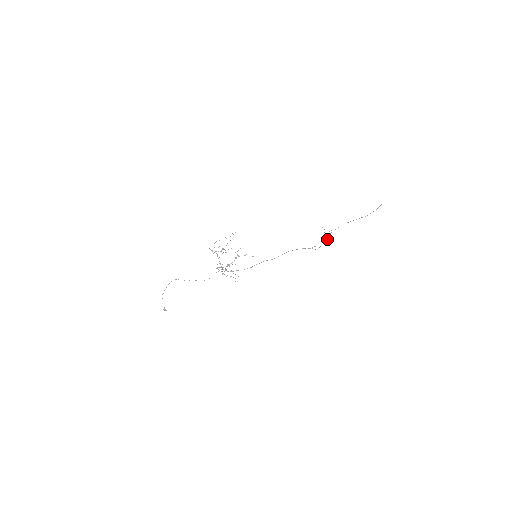
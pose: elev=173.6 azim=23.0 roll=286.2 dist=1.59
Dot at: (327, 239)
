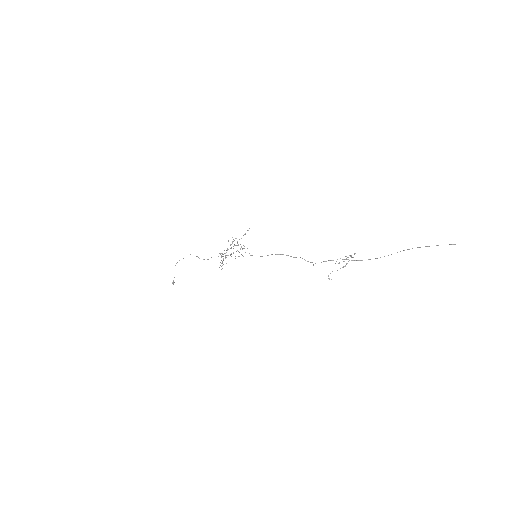
Dot at: (345, 265)
